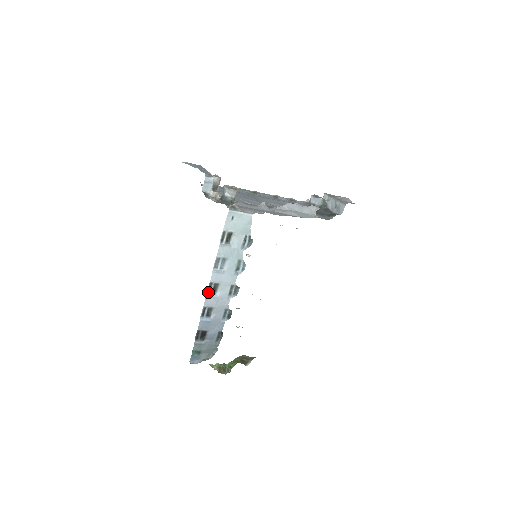
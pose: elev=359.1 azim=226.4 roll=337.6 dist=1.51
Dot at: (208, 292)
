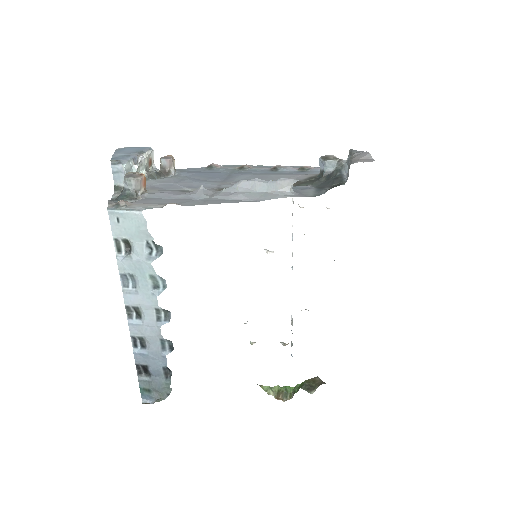
Dot at: (130, 318)
